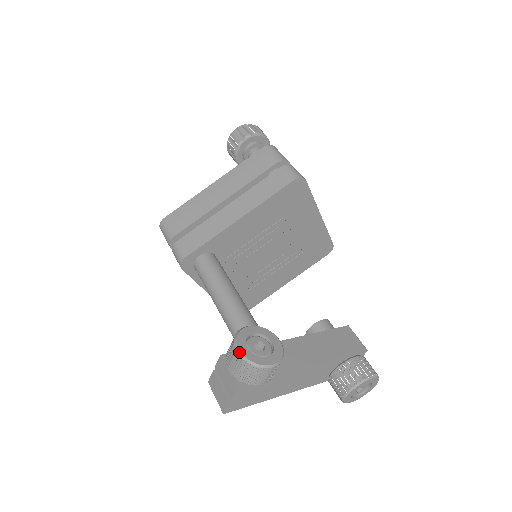
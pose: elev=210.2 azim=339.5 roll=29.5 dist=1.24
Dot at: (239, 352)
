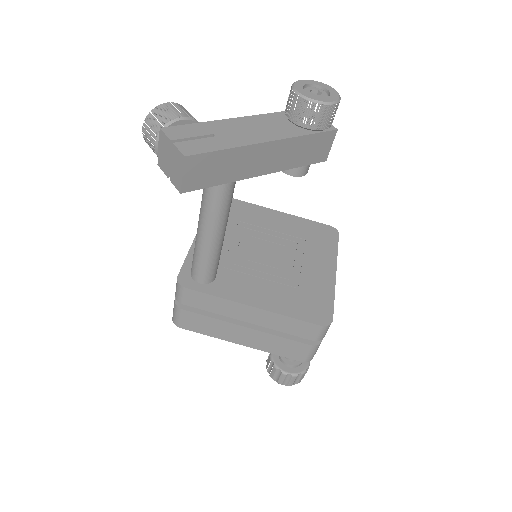
Dot at: (143, 127)
